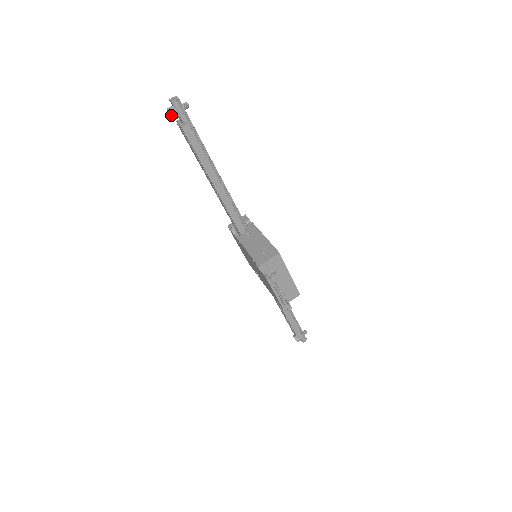
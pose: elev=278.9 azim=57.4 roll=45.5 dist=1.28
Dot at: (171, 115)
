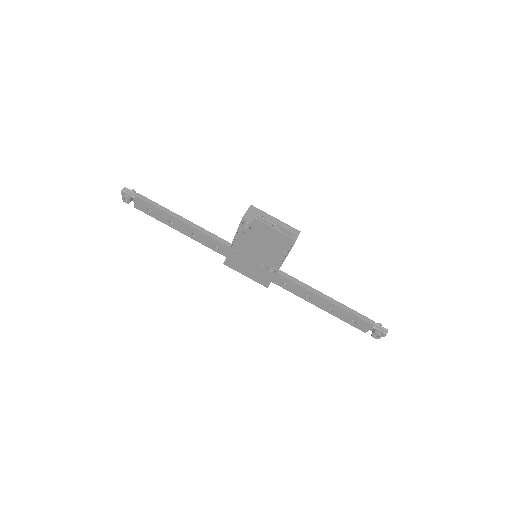
Dot at: (125, 196)
